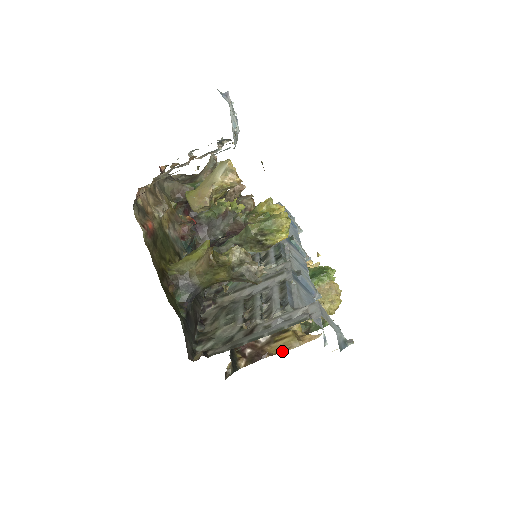
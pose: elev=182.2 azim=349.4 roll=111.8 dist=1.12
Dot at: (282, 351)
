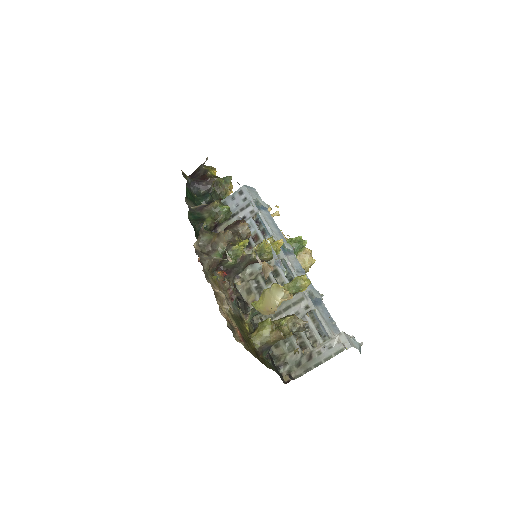
Dot at: occluded
